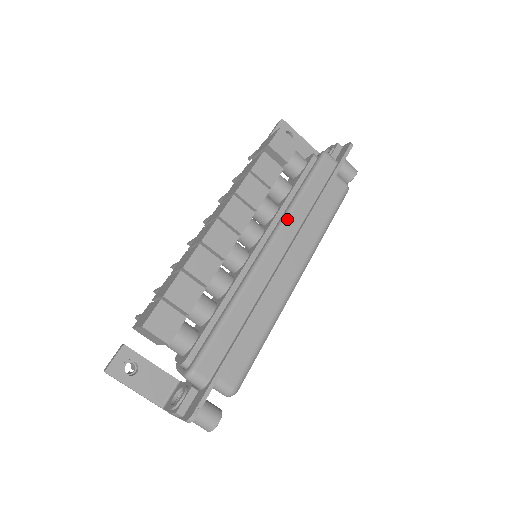
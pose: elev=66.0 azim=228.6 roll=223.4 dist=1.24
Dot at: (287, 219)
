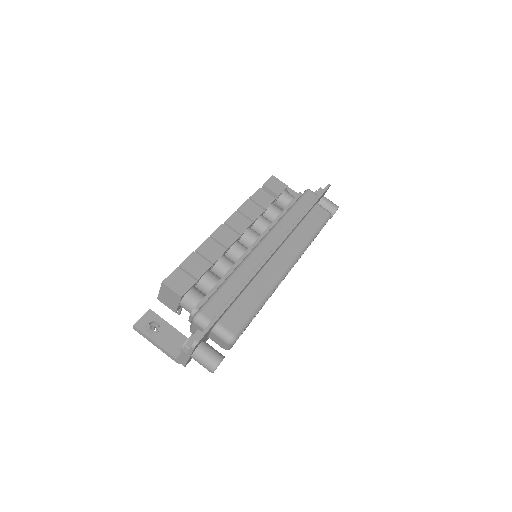
Dot at: (277, 225)
